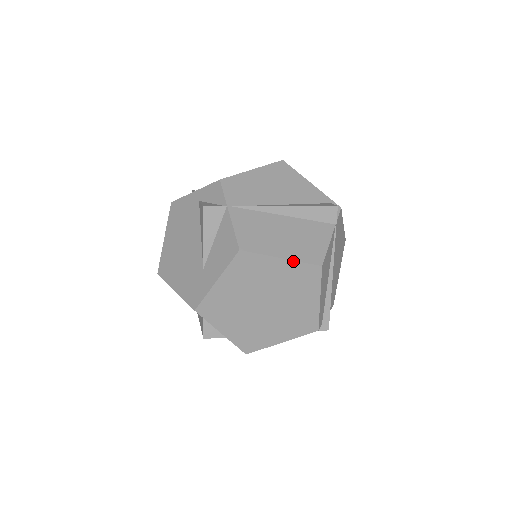
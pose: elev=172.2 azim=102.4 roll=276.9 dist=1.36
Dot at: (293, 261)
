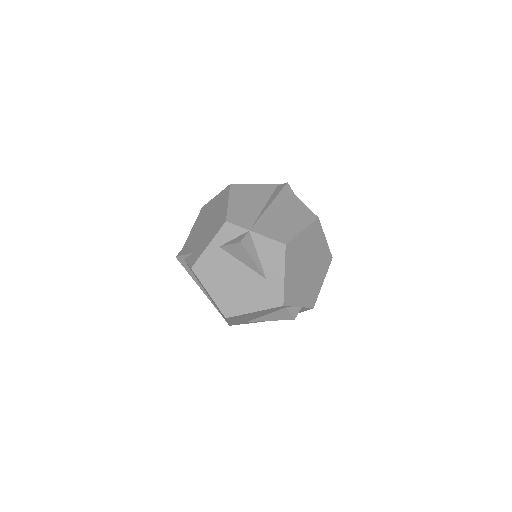
Dot at: (307, 227)
